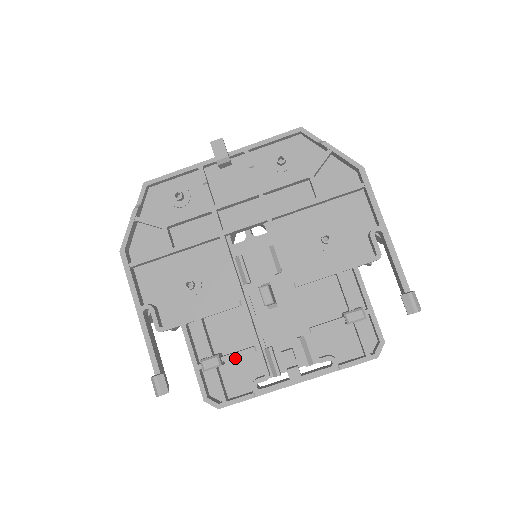
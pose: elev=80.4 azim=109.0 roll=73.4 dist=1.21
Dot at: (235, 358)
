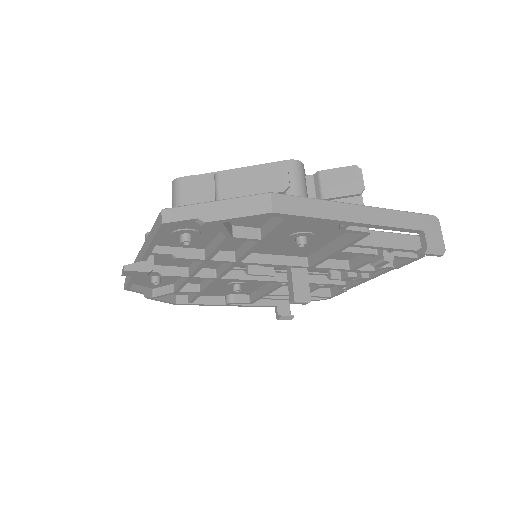
Dot at: occluded
